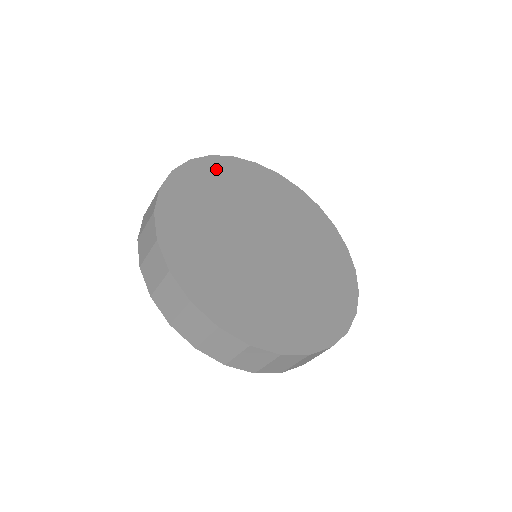
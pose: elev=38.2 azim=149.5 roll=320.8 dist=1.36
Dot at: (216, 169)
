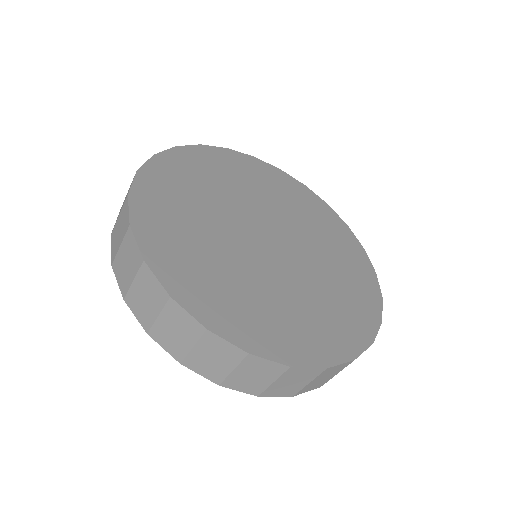
Dot at: (296, 190)
